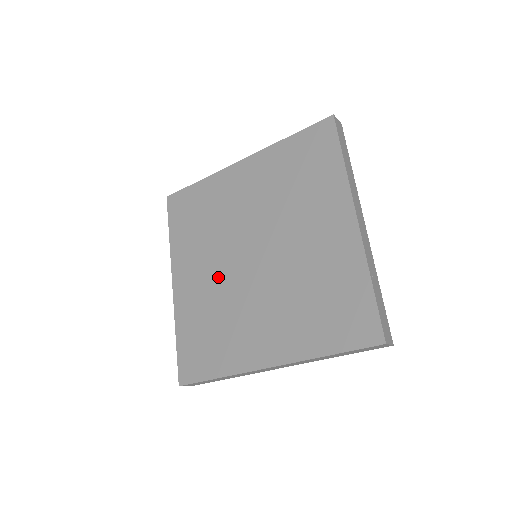
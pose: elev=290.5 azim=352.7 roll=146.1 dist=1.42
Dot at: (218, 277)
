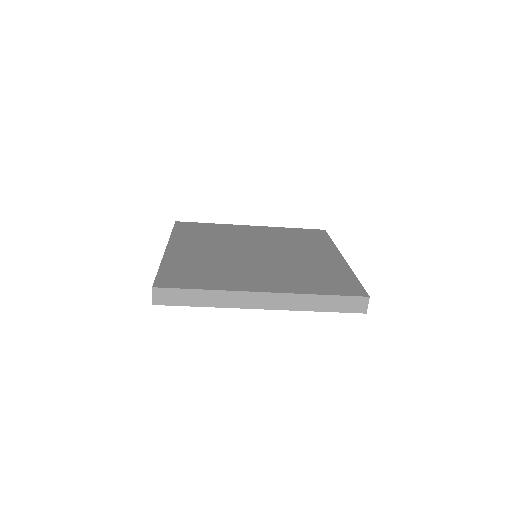
Dot at: (219, 253)
